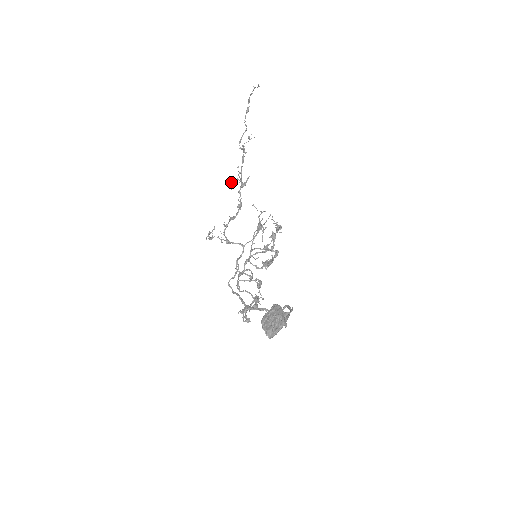
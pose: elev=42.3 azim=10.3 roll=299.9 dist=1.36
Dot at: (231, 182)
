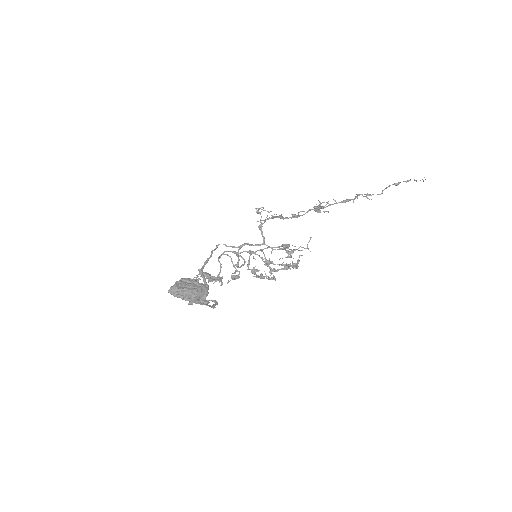
Dot at: occluded
